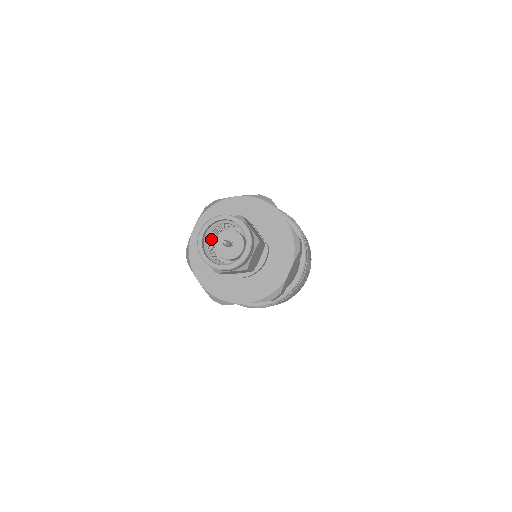
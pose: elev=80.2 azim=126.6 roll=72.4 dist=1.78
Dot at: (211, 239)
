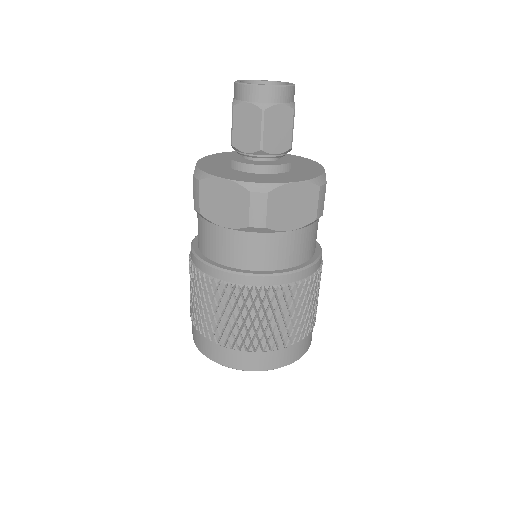
Dot at: occluded
